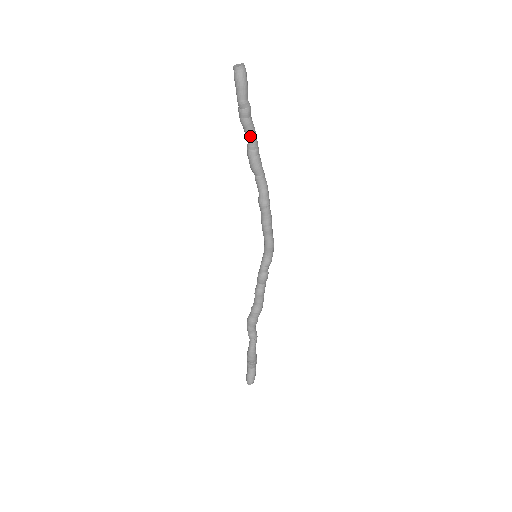
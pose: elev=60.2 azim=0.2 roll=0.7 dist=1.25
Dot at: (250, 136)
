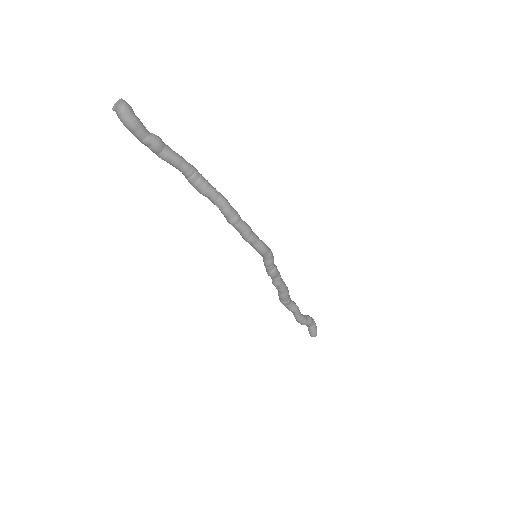
Dot at: (176, 167)
